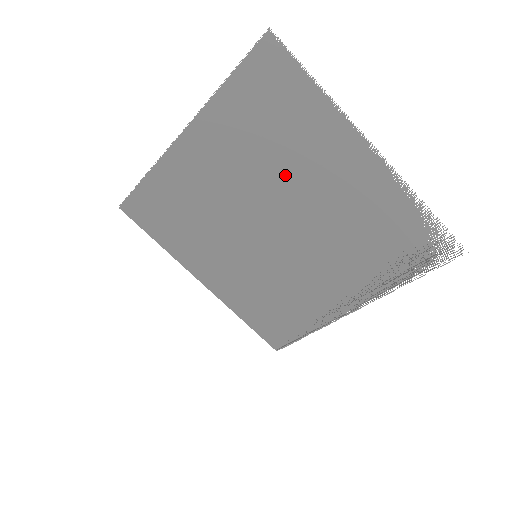
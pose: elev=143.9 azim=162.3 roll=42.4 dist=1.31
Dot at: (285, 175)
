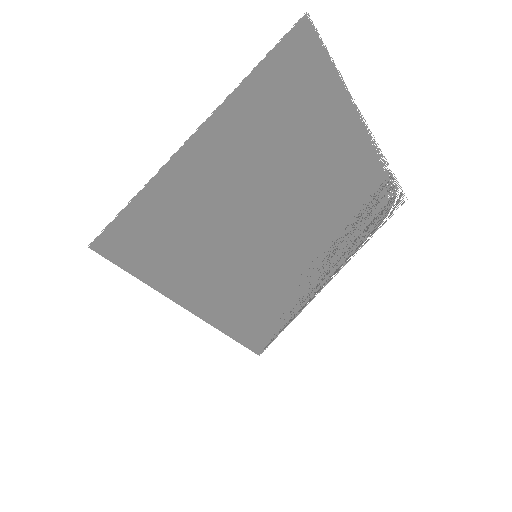
Dot at: (297, 161)
